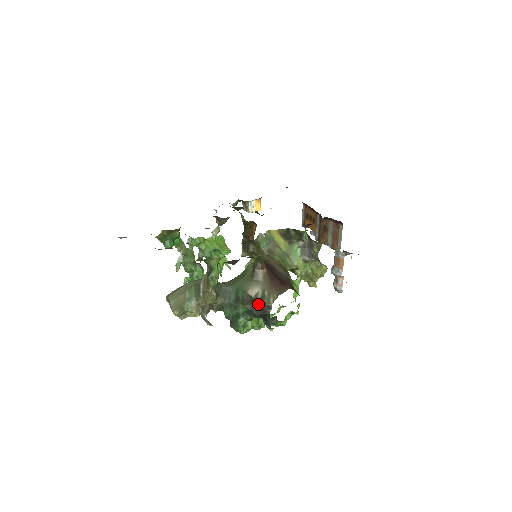
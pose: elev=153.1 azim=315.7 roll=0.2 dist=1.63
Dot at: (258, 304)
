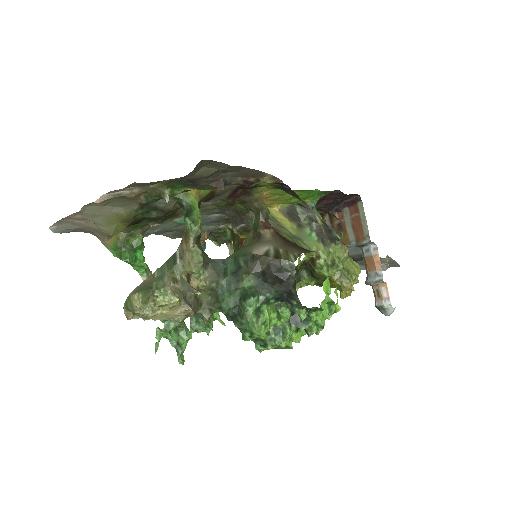
Dot at: (272, 265)
